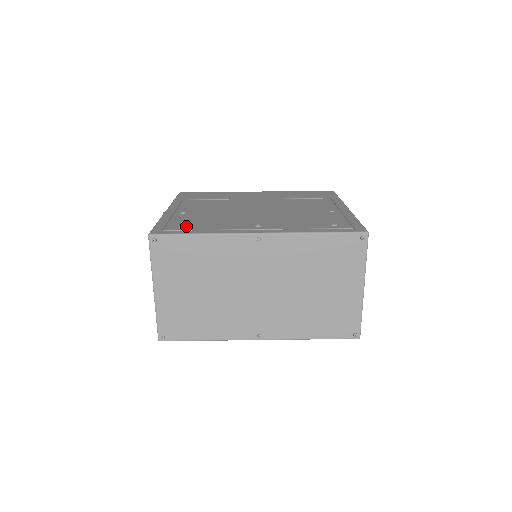
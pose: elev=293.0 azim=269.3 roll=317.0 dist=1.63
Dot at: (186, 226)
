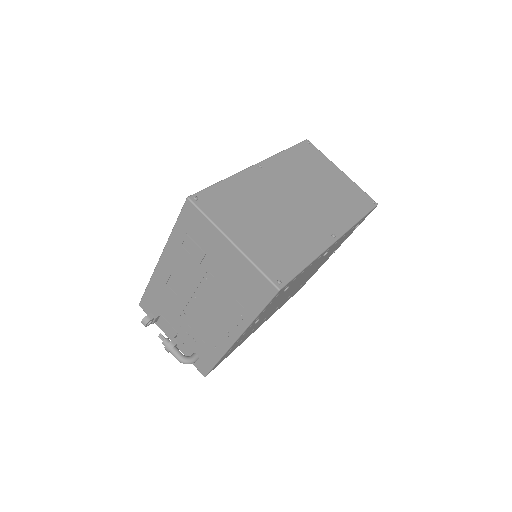
Dot at: occluded
